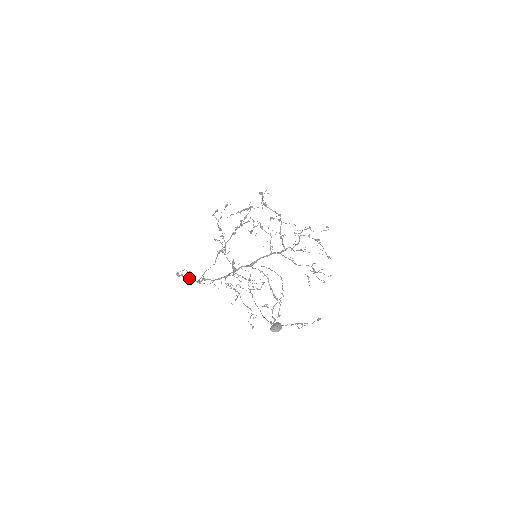
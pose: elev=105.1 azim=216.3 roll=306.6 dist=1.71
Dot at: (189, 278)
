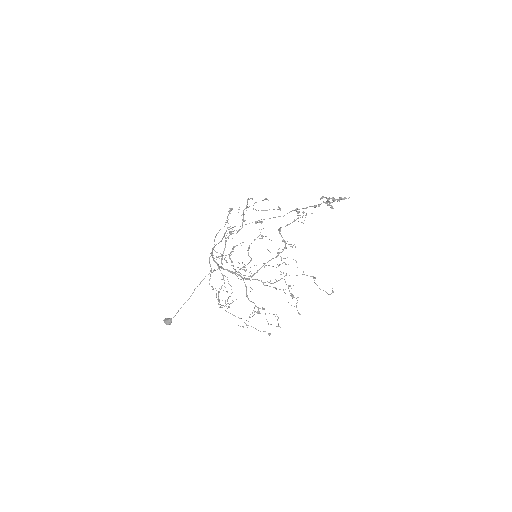
Dot at: occluded
